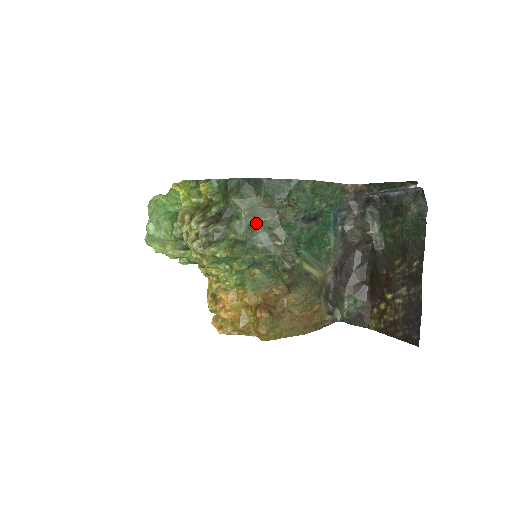
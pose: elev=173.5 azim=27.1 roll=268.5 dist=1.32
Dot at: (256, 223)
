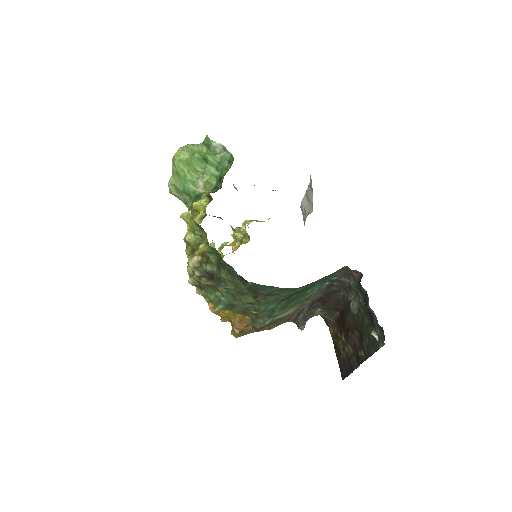
Dot at: (239, 297)
